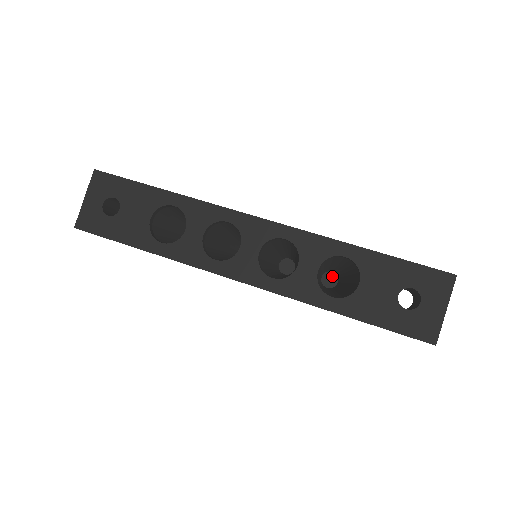
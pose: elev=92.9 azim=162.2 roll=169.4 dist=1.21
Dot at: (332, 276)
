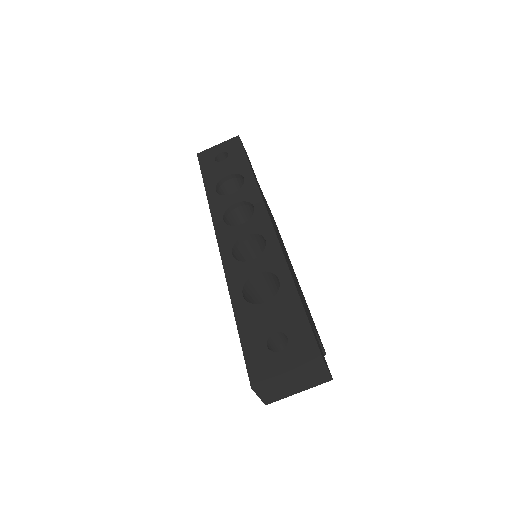
Dot at: occluded
